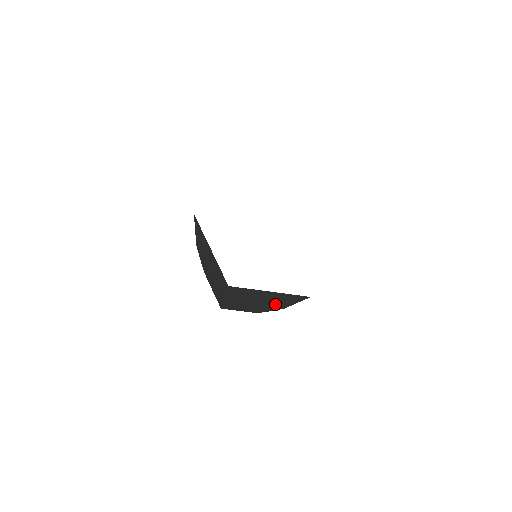
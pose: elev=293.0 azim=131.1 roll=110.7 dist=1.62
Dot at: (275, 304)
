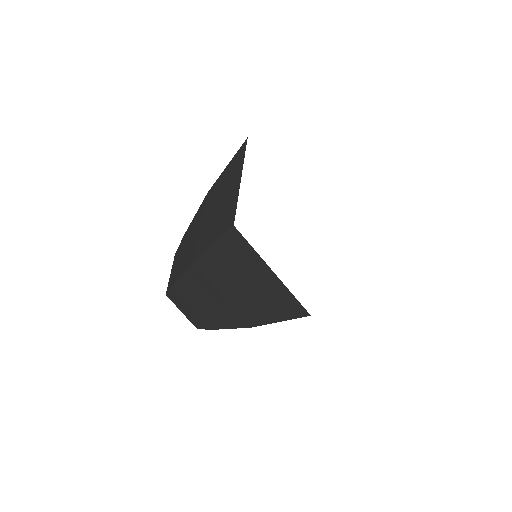
Dot at: occluded
